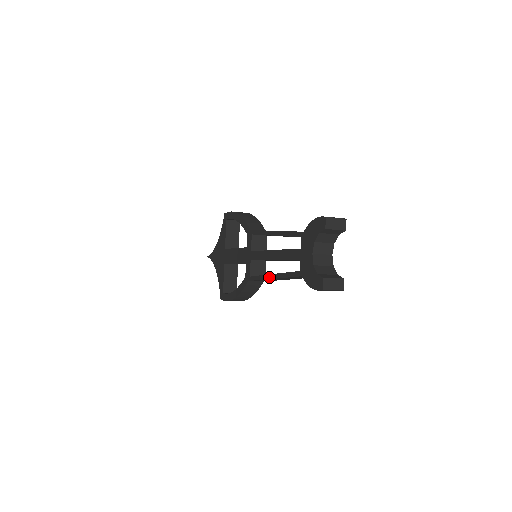
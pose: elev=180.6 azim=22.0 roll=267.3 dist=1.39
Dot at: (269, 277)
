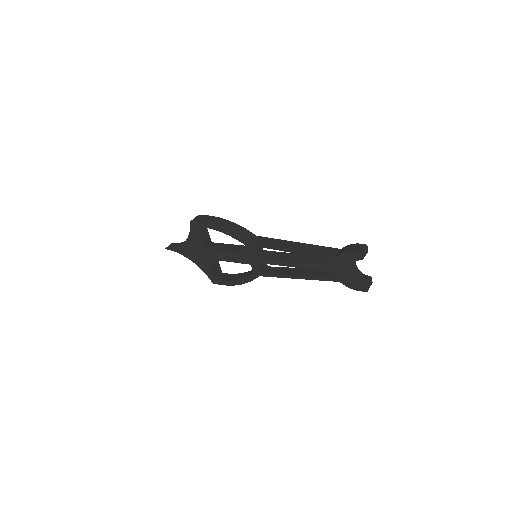
Dot at: (293, 278)
